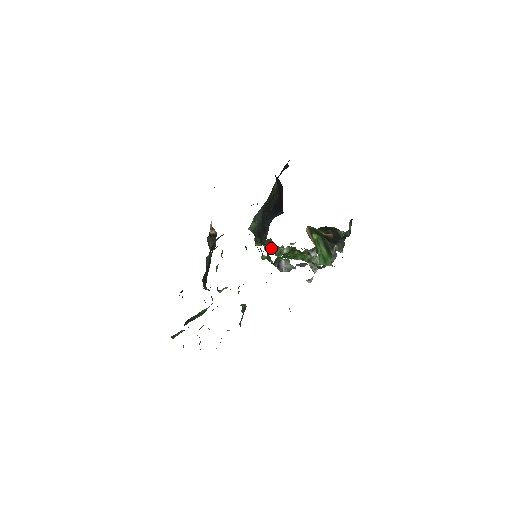
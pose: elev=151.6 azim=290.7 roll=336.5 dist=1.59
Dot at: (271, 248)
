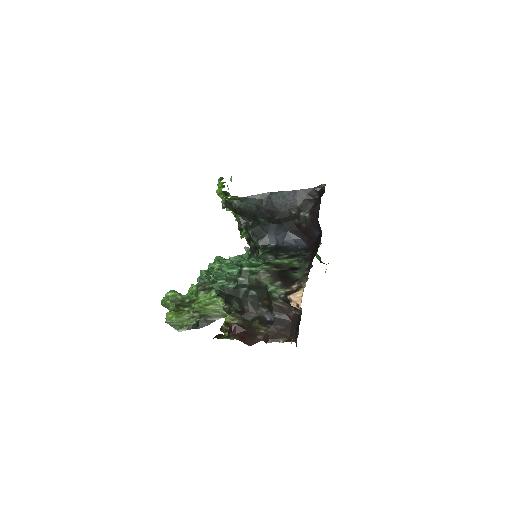
Dot at: occluded
